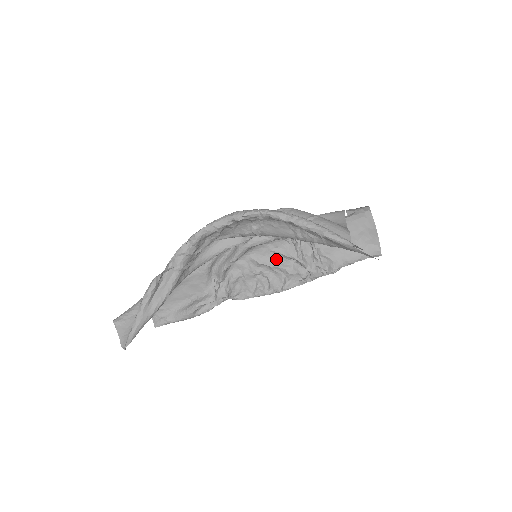
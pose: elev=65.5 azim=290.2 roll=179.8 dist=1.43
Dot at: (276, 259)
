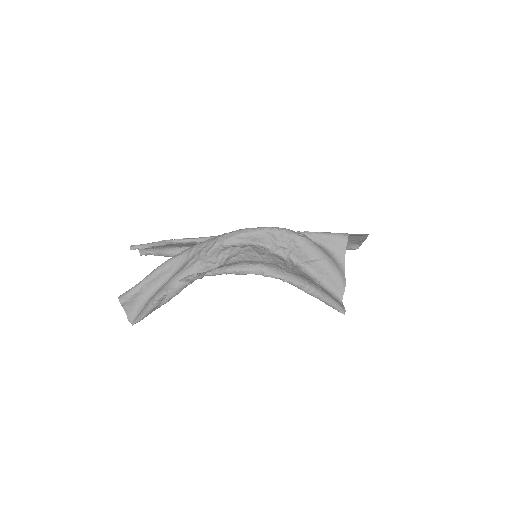
Dot at: occluded
